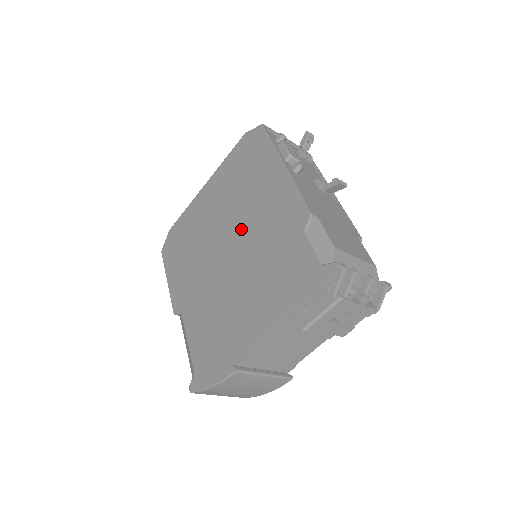
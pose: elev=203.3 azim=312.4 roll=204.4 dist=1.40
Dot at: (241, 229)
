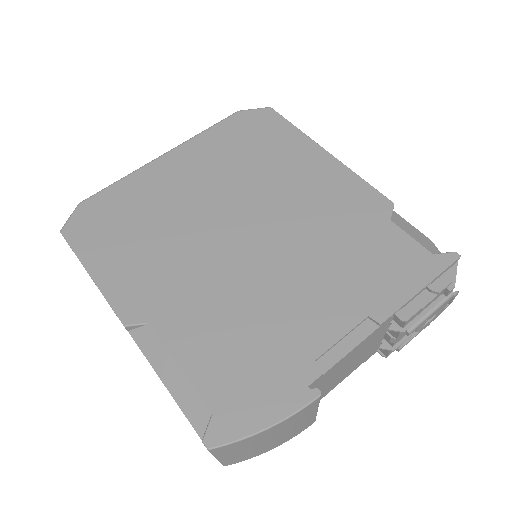
Dot at: (269, 211)
